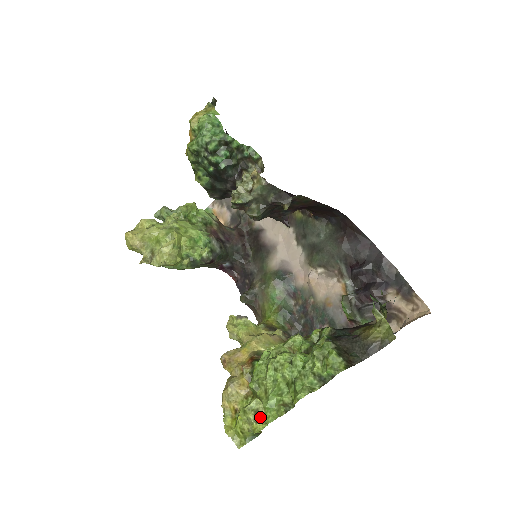
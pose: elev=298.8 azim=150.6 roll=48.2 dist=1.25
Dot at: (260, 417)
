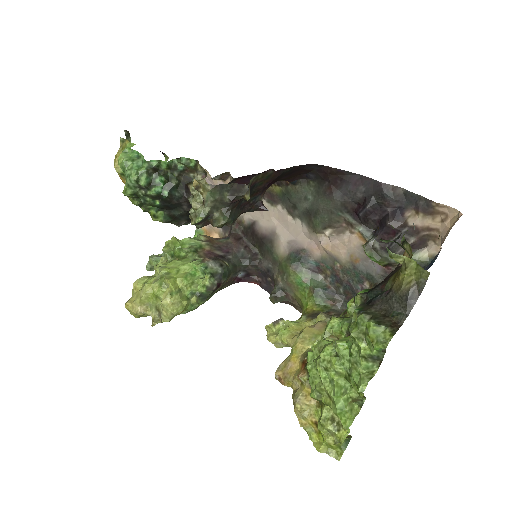
Dot at: (339, 423)
